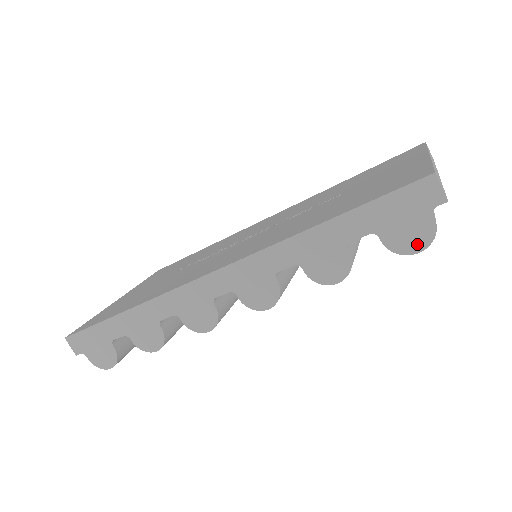
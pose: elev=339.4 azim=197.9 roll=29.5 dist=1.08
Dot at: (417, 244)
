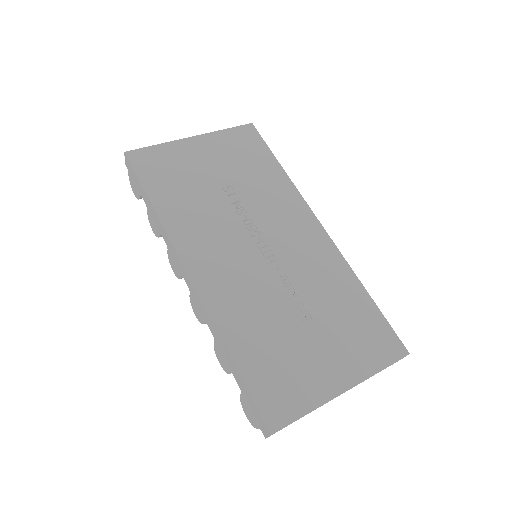
Dot at: (248, 415)
